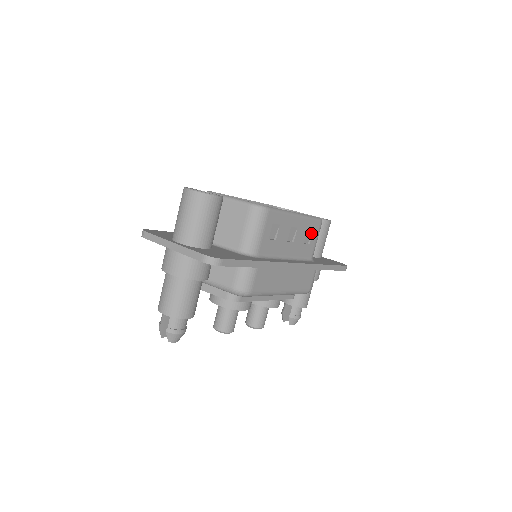
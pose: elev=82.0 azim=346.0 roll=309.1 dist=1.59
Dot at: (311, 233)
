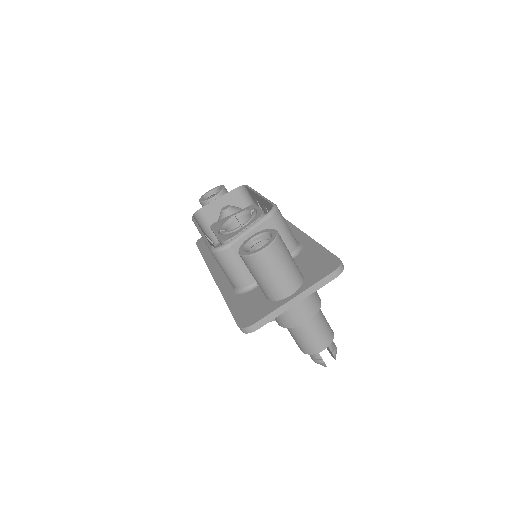
Dot at: occluded
